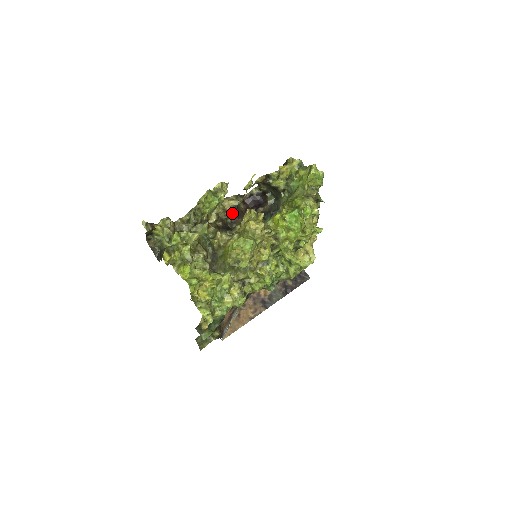
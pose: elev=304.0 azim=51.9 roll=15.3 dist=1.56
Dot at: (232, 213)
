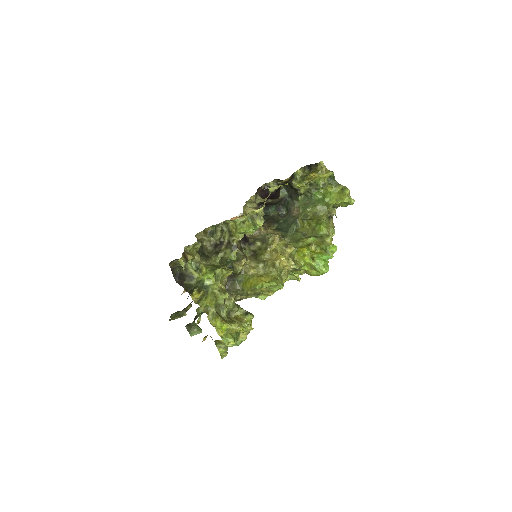
Dot at: occluded
